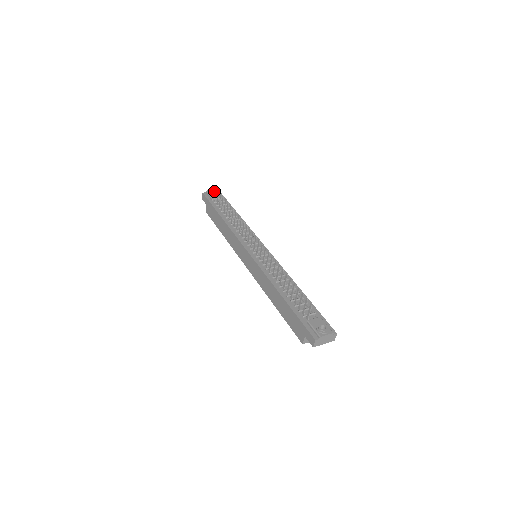
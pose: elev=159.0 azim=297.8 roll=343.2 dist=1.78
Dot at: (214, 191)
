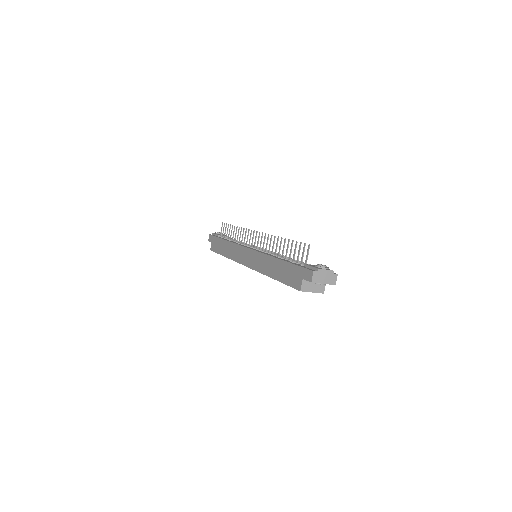
Dot at: occluded
